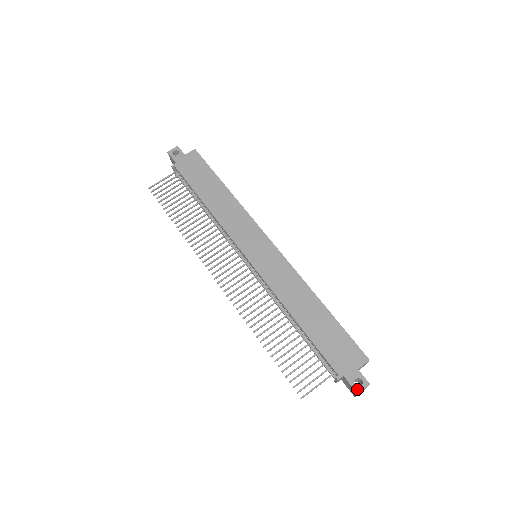
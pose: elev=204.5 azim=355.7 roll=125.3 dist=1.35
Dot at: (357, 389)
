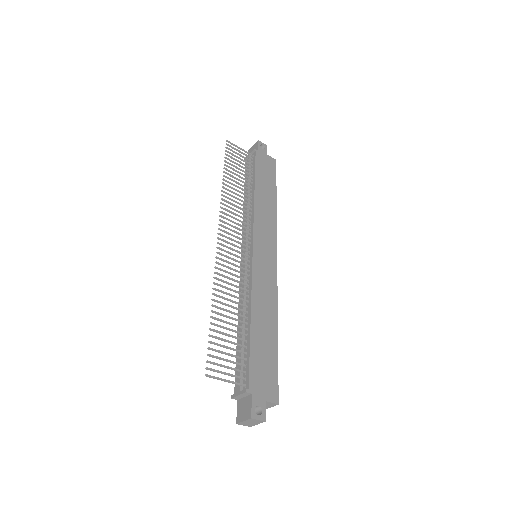
Dot at: (254, 414)
